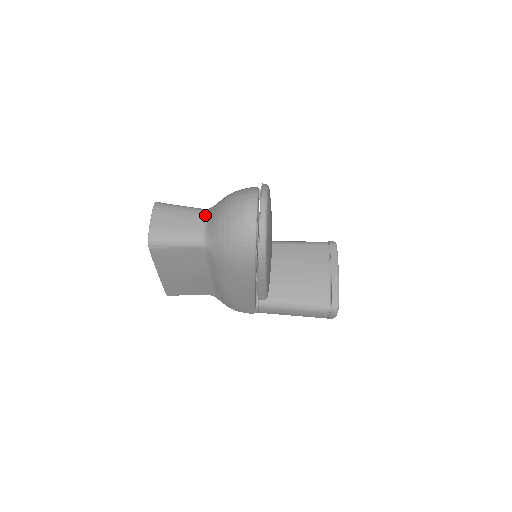
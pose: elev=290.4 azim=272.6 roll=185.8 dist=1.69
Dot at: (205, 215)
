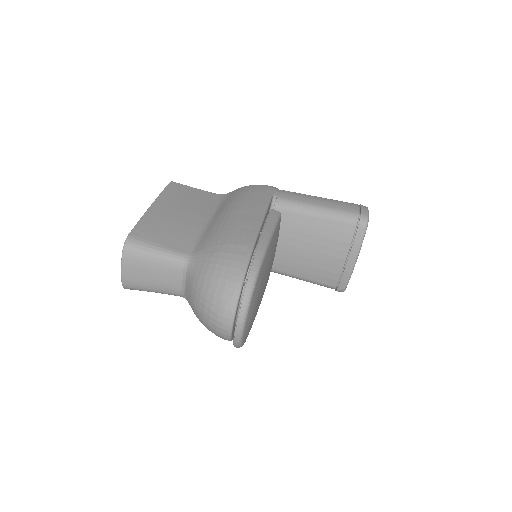
Dot at: (183, 272)
